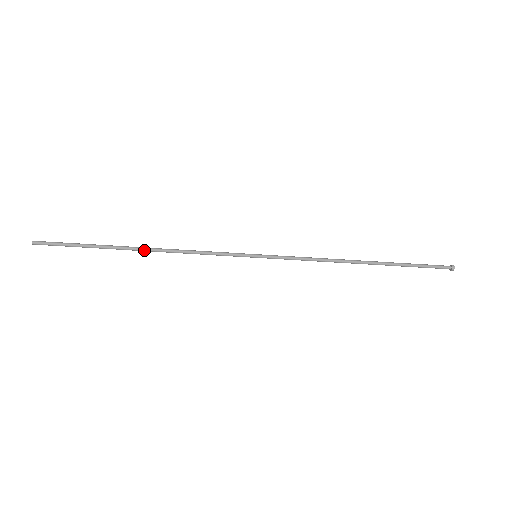
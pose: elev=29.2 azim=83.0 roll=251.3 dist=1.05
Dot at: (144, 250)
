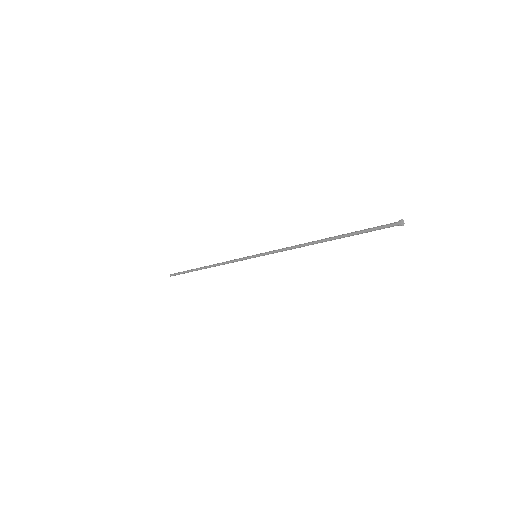
Dot at: (206, 267)
